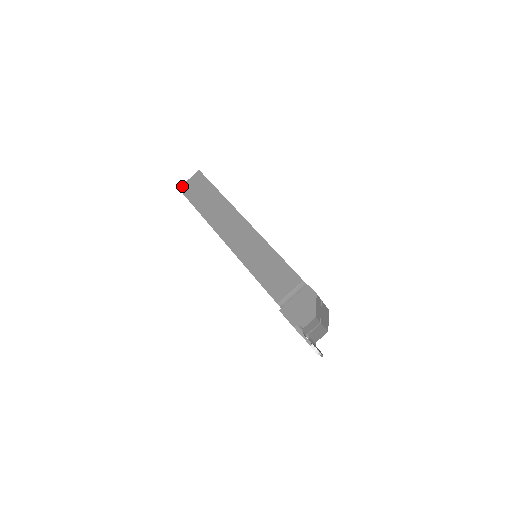
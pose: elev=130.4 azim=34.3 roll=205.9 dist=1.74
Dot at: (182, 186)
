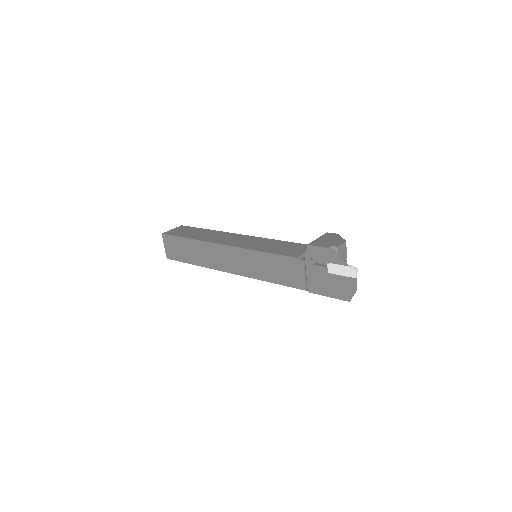
Dot at: (165, 232)
